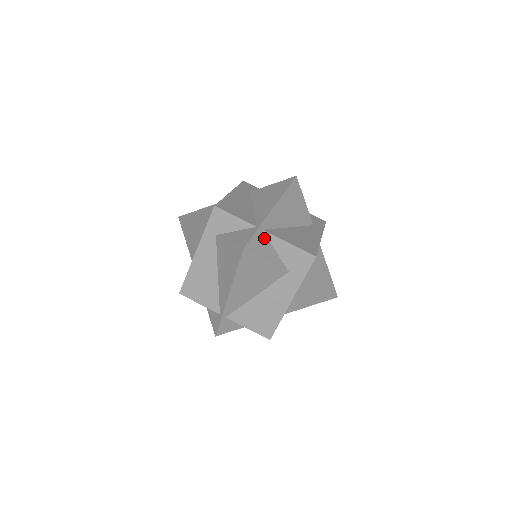
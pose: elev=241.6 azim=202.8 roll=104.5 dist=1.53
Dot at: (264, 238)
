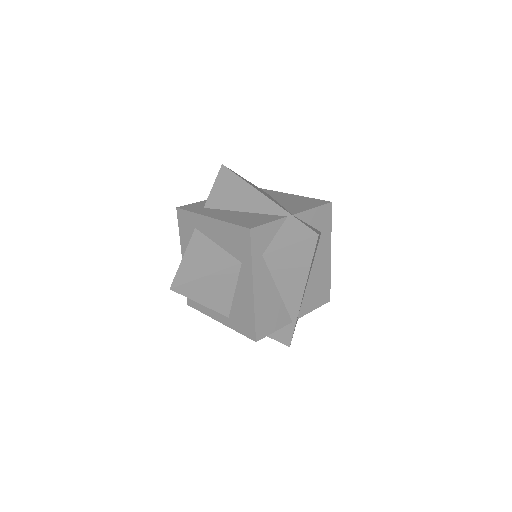
Dot at: occluded
